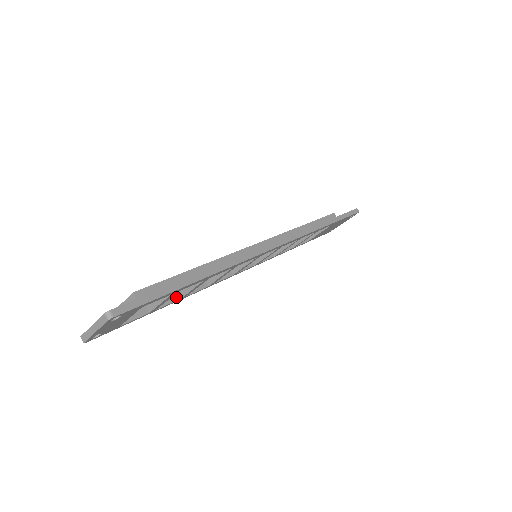
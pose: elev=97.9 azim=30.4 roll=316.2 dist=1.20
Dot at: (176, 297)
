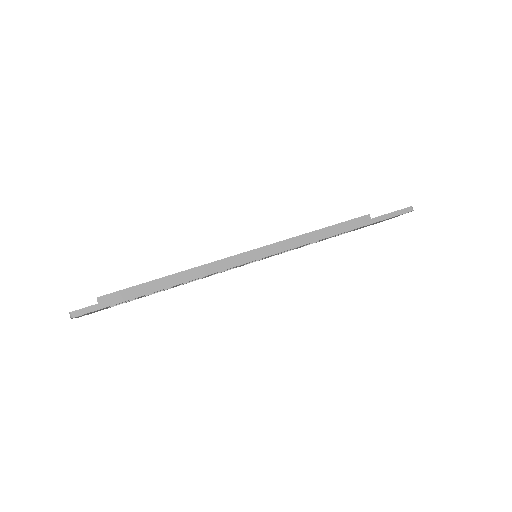
Dot at: occluded
